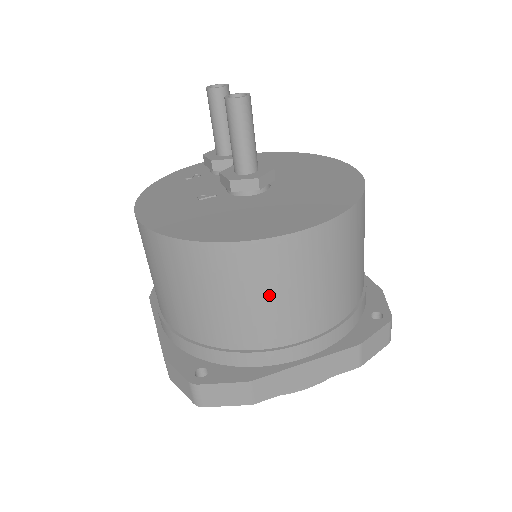
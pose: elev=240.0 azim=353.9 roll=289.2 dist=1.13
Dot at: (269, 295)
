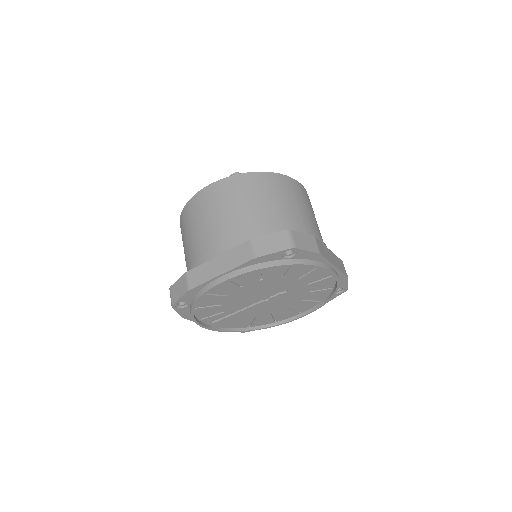
Dot at: (200, 222)
